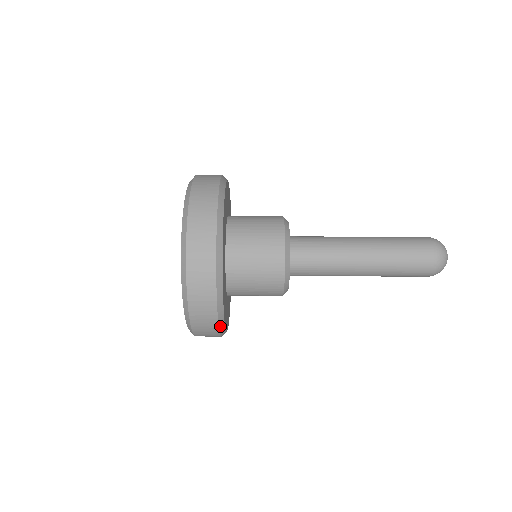
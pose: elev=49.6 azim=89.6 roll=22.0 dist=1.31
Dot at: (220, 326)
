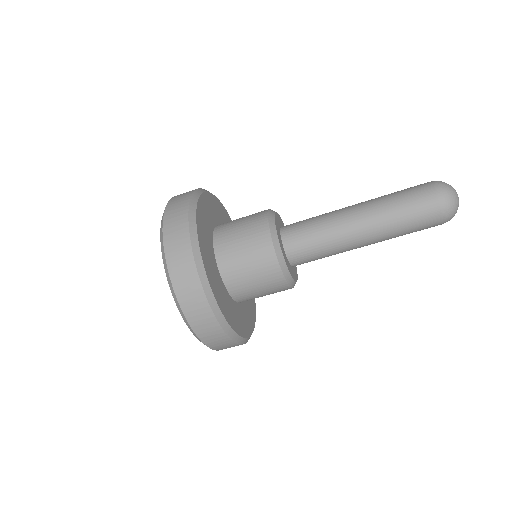
Dot at: (242, 343)
